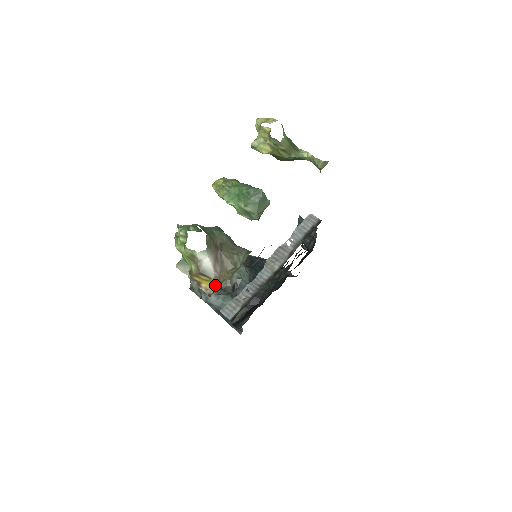
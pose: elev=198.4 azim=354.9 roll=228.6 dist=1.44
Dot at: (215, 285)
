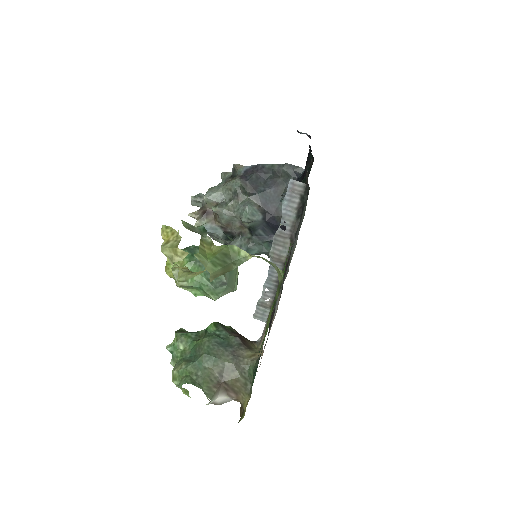
Dot at: (239, 401)
